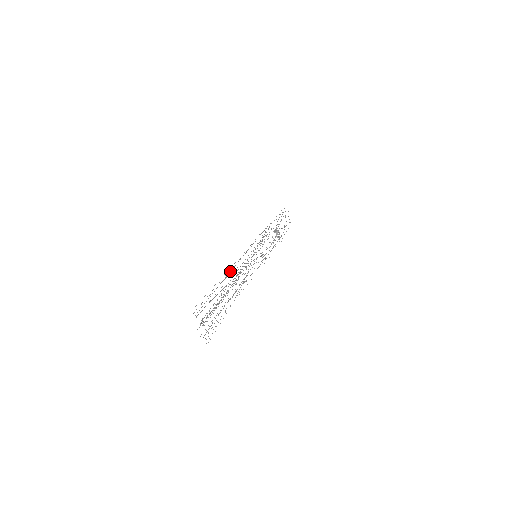
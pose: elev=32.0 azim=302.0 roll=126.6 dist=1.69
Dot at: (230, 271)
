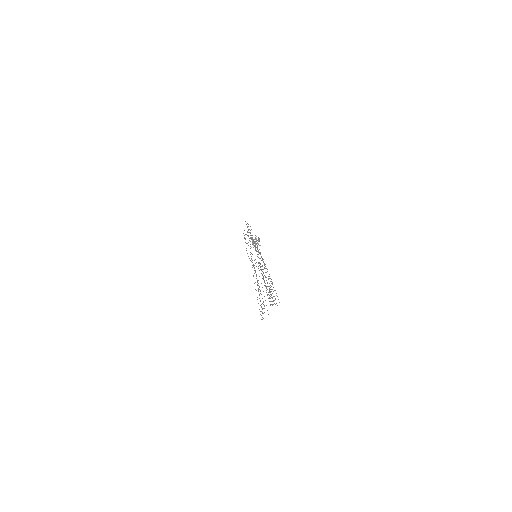
Dot at: occluded
